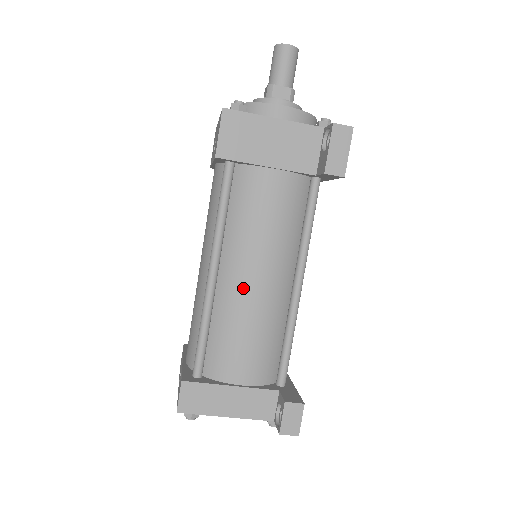
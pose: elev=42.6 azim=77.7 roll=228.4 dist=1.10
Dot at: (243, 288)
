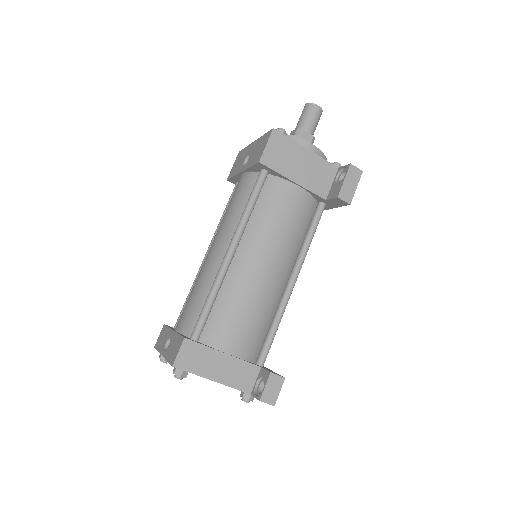
Dot at: (253, 271)
